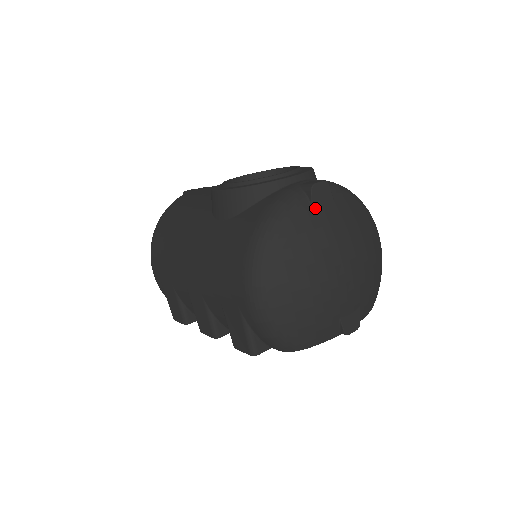
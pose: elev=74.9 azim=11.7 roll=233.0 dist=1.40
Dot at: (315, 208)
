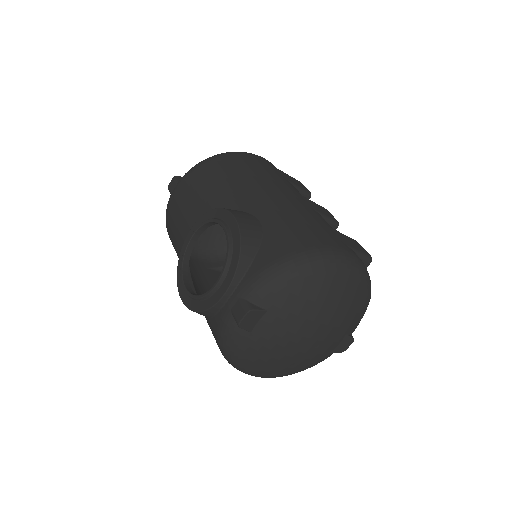
Dot at: (254, 331)
